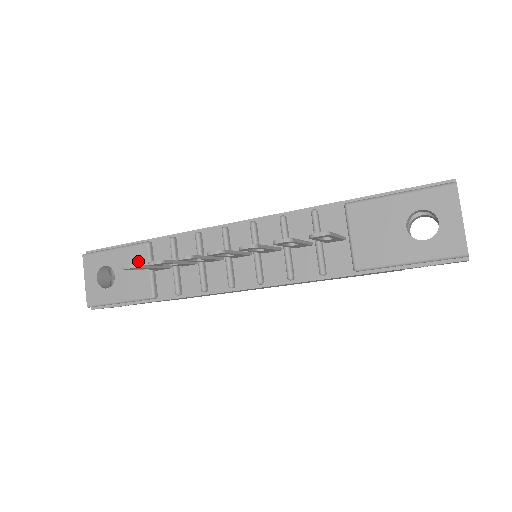
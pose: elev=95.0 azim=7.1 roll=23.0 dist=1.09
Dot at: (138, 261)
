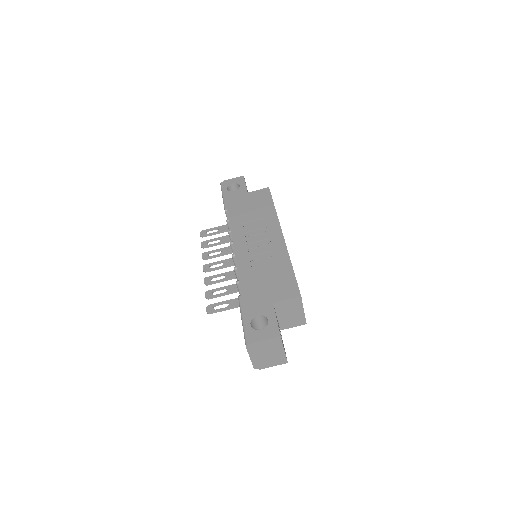
Dot at: occluded
